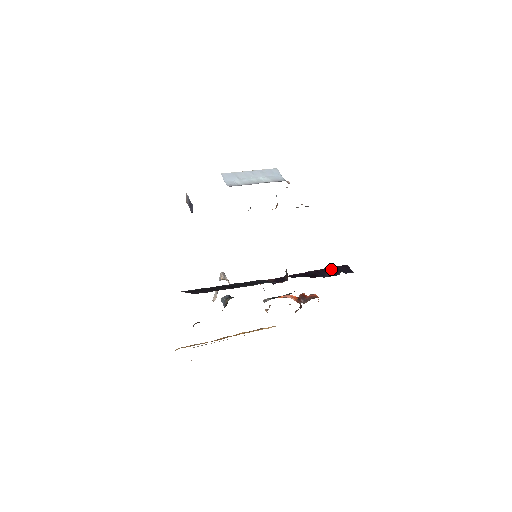
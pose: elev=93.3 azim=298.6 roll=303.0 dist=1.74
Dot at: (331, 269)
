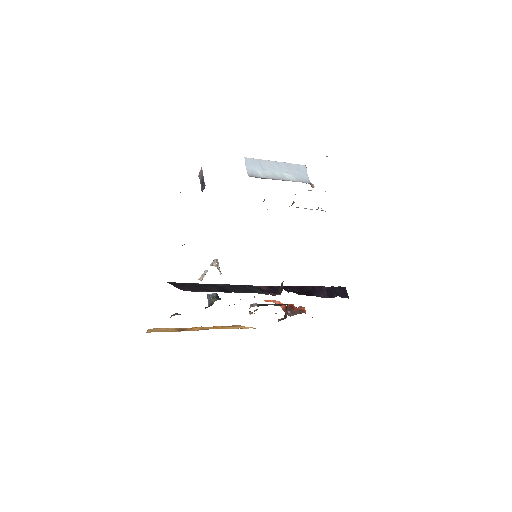
Dot at: (328, 289)
